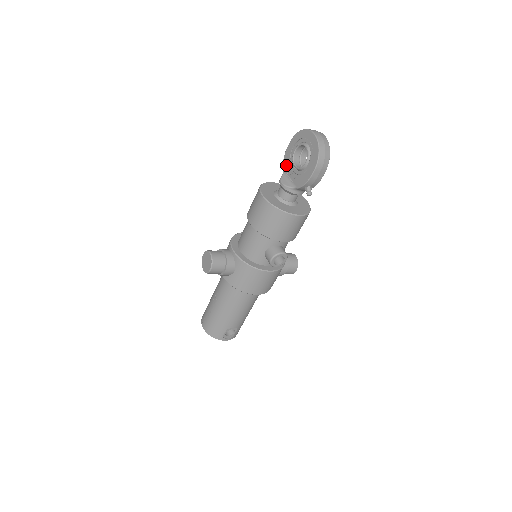
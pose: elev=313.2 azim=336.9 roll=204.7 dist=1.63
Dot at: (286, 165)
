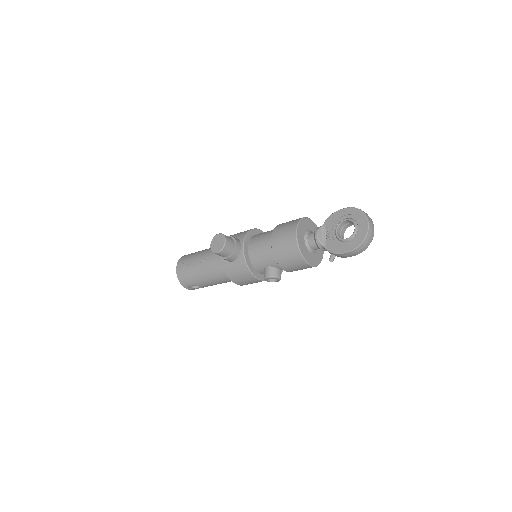
Dot at: (330, 222)
